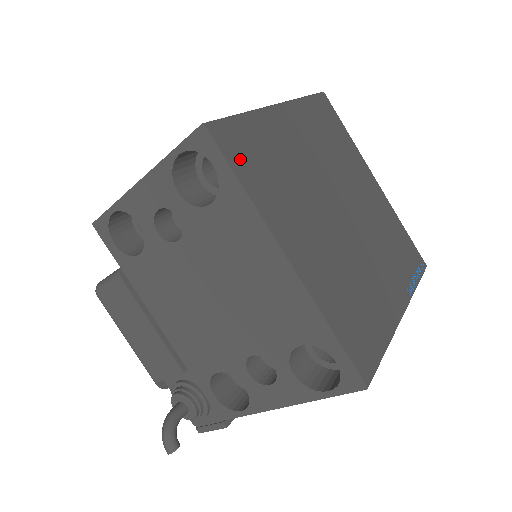
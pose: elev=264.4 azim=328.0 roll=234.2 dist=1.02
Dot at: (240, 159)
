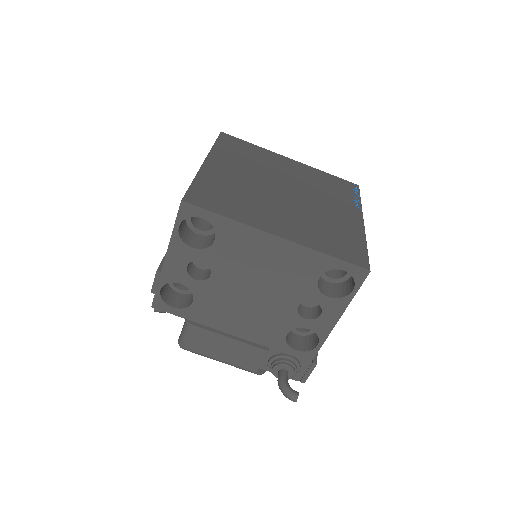
Dot at: (213, 204)
